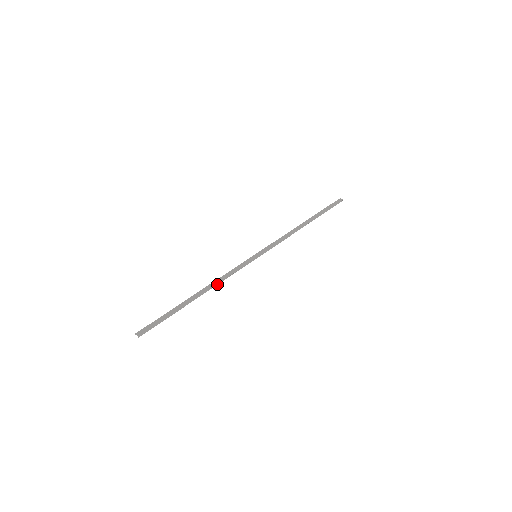
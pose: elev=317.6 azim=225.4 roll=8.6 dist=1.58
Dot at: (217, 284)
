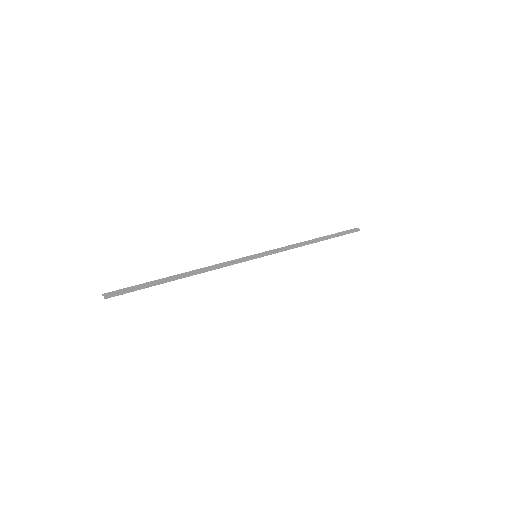
Dot at: (207, 271)
